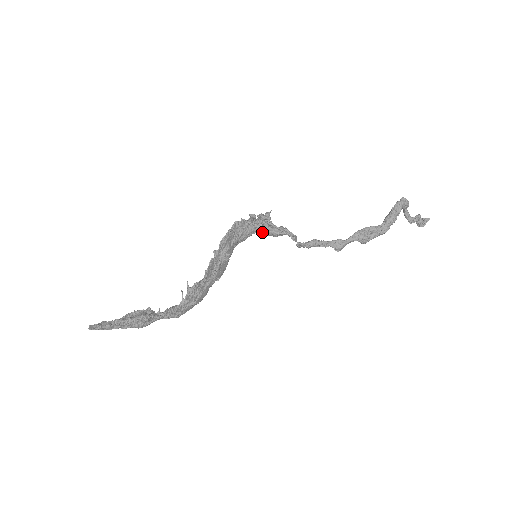
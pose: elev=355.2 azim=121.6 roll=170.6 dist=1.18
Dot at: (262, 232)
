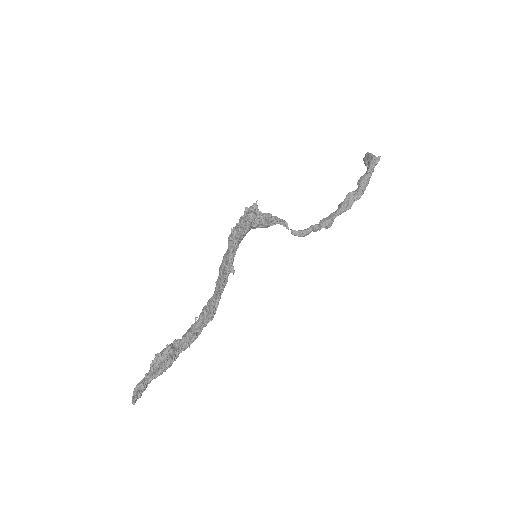
Dot at: (255, 228)
